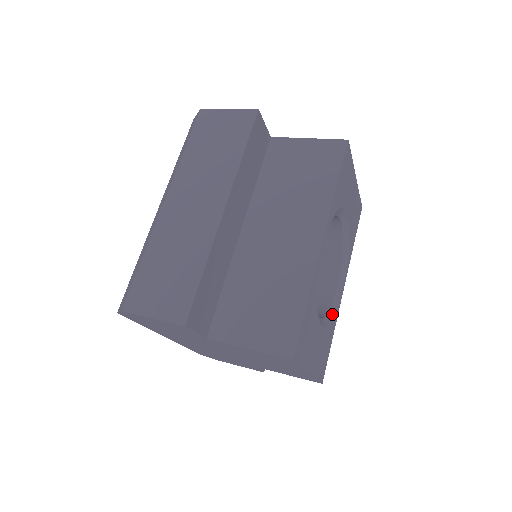
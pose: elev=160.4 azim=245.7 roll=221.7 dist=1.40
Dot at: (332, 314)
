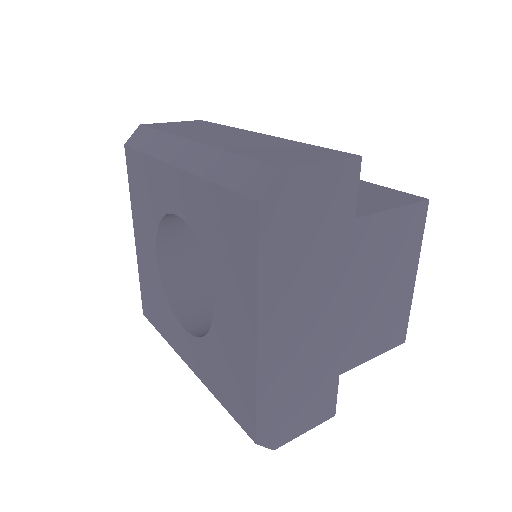
Dot at: occluded
